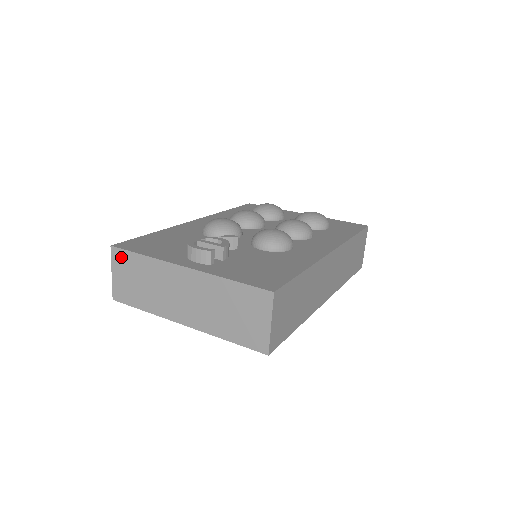
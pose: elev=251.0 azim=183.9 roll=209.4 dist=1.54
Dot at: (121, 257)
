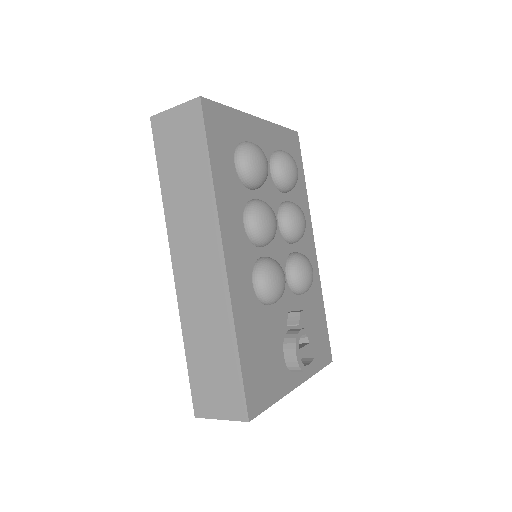
Dot at: occluded
